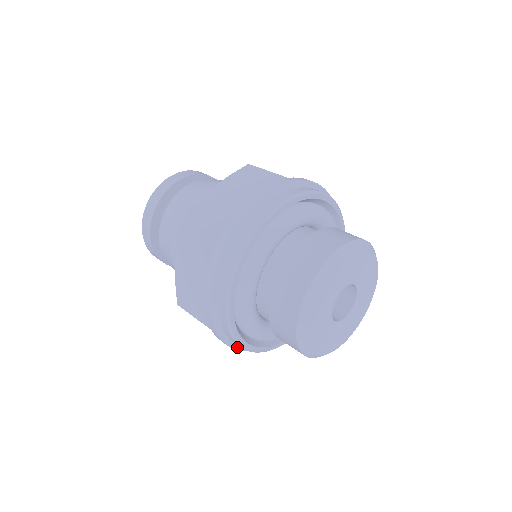
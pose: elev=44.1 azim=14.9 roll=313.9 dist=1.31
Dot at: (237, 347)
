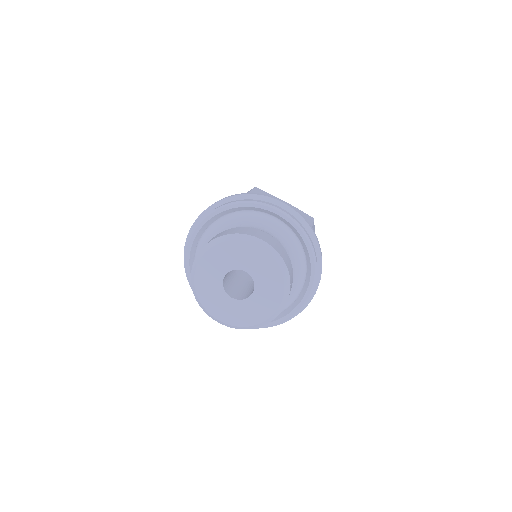
Dot at: occluded
